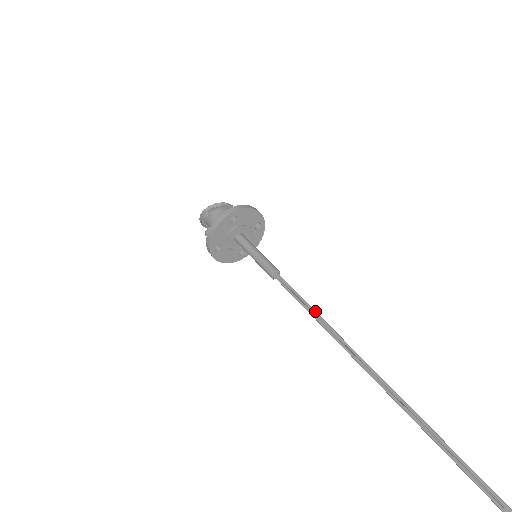
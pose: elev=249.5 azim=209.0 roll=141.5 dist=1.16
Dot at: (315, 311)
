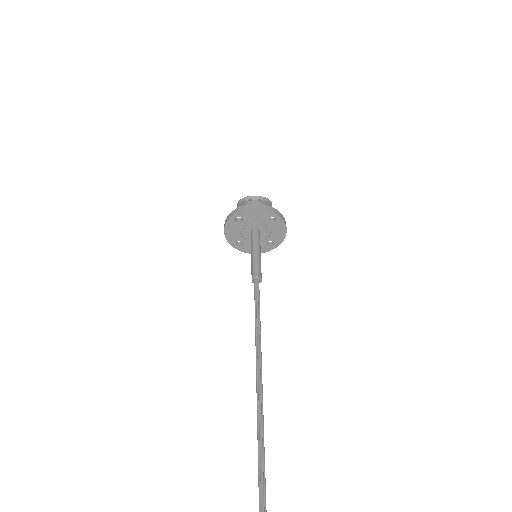
Dot at: (257, 328)
